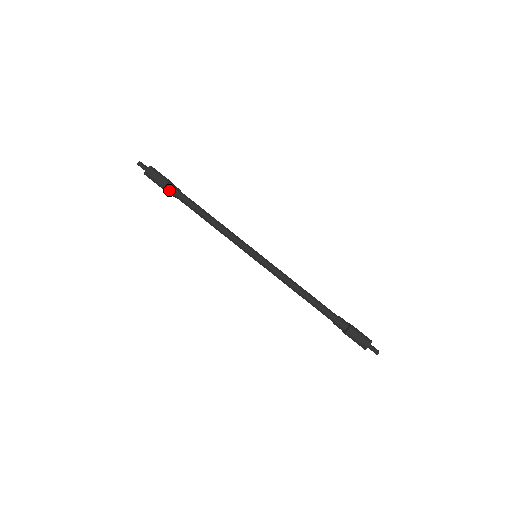
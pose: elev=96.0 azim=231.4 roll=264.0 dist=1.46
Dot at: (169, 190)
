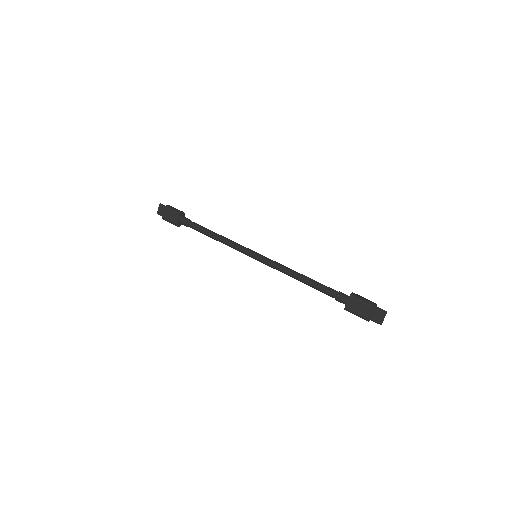
Dot at: (183, 217)
